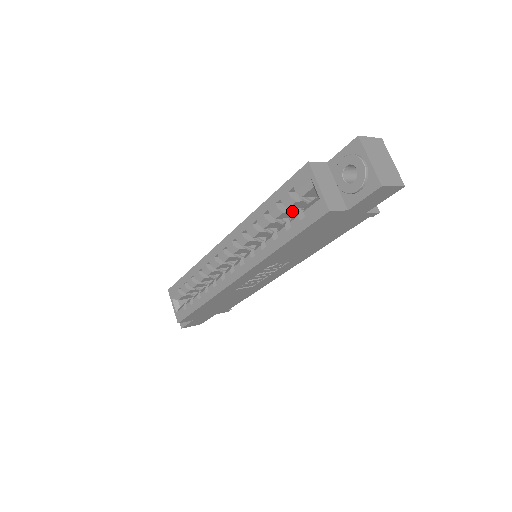
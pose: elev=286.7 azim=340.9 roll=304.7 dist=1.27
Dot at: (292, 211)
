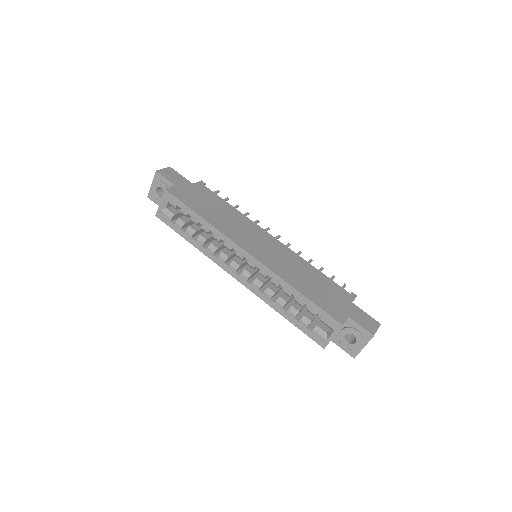
Dot at: occluded
